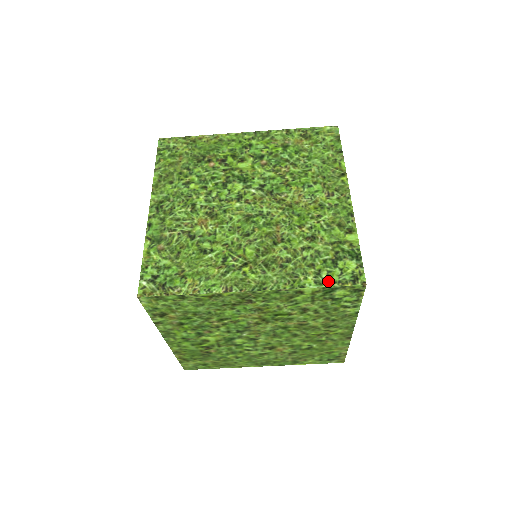
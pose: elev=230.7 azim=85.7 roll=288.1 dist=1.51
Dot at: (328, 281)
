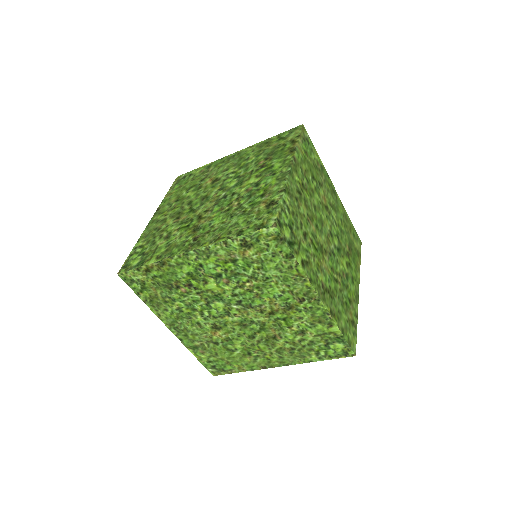
Dot at: (327, 357)
